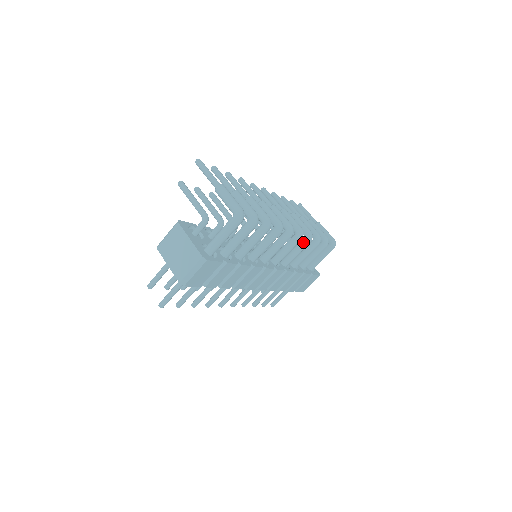
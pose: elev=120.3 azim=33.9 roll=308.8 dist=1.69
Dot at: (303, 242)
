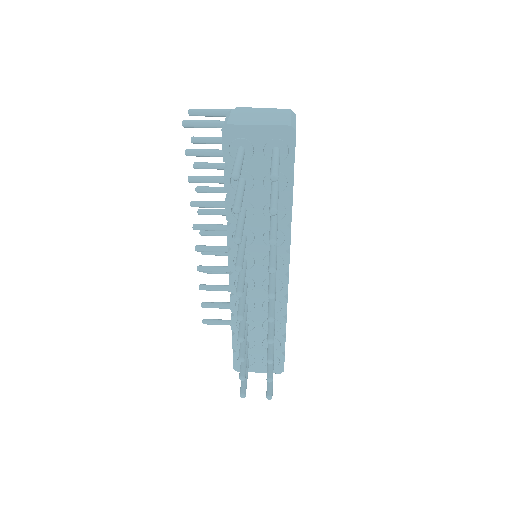
Dot at: occluded
